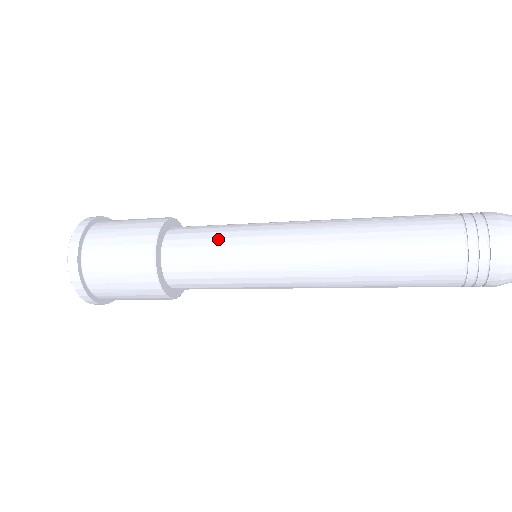
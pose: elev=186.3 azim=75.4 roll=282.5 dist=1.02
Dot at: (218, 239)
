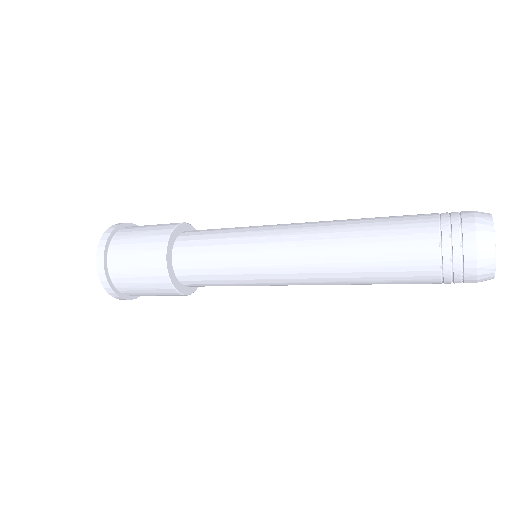
Dot at: (225, 230)
